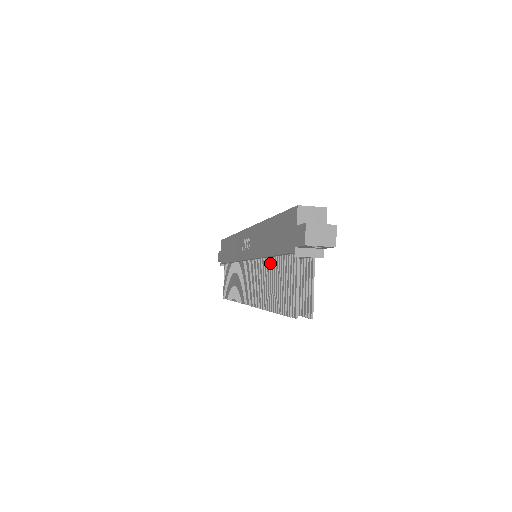
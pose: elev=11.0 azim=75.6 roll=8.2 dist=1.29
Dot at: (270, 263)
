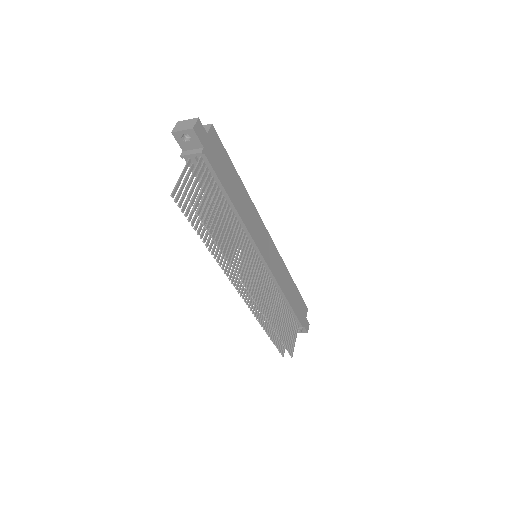
Dot at: (221, 217)
